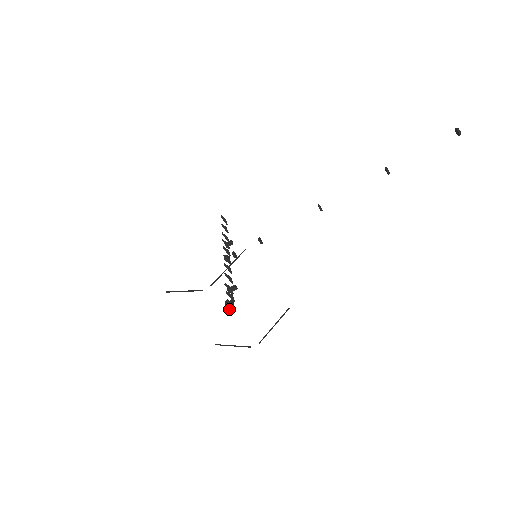
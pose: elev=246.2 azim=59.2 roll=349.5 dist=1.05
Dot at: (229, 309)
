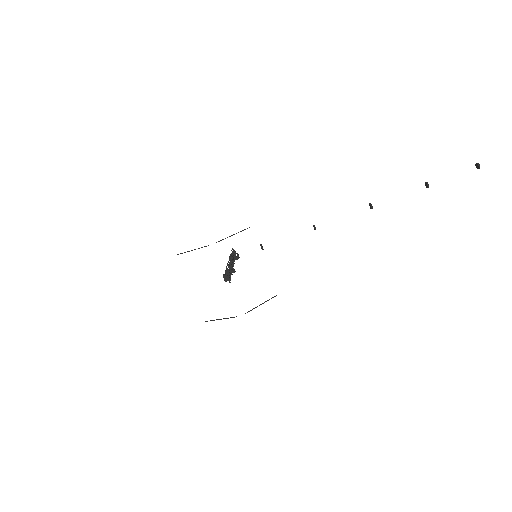
Dot at: (225, 279)
